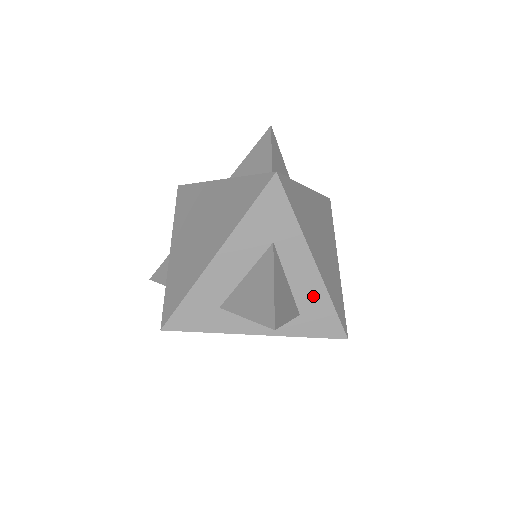
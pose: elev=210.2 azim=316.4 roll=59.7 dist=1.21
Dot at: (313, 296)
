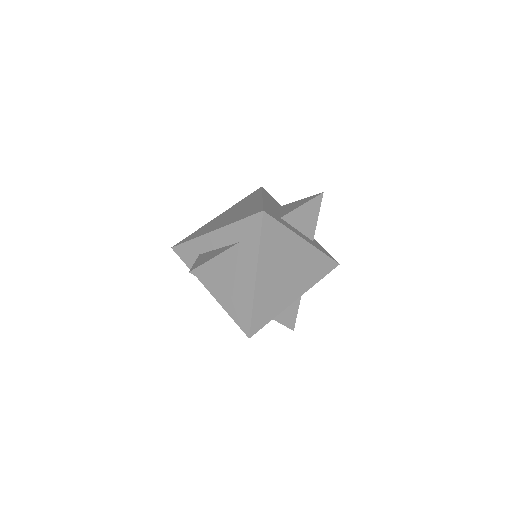
Dot at: occluded
